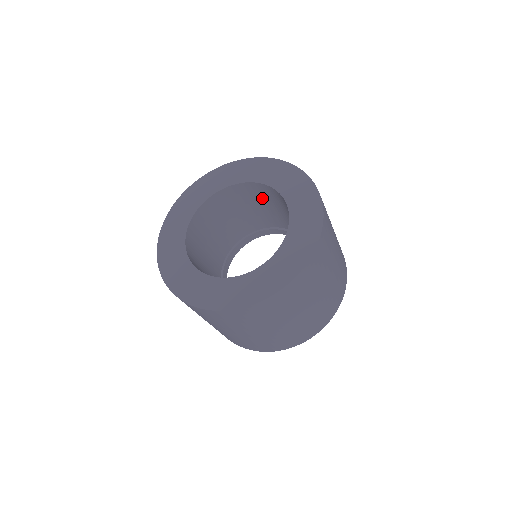
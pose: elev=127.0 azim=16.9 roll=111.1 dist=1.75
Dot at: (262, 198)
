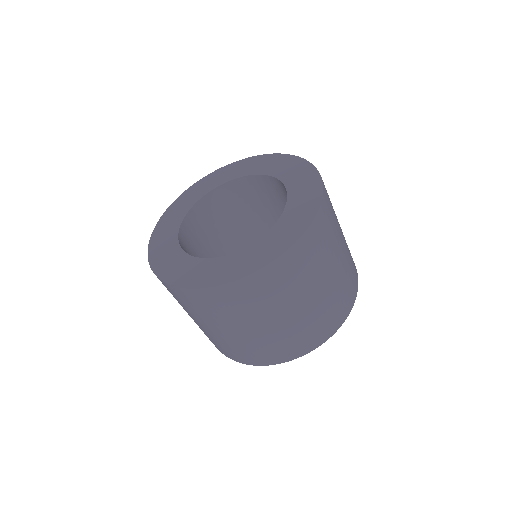
Dot at: (277, 197)
